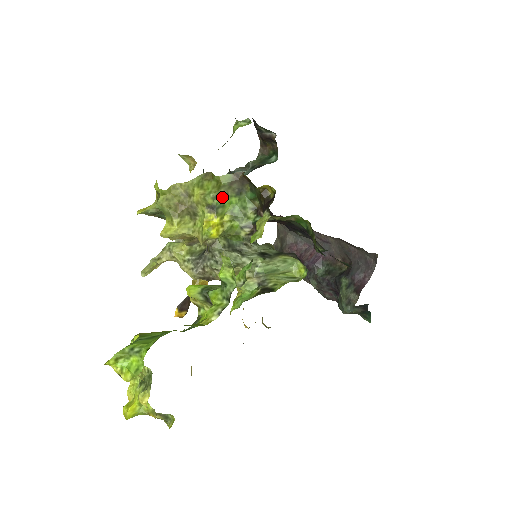
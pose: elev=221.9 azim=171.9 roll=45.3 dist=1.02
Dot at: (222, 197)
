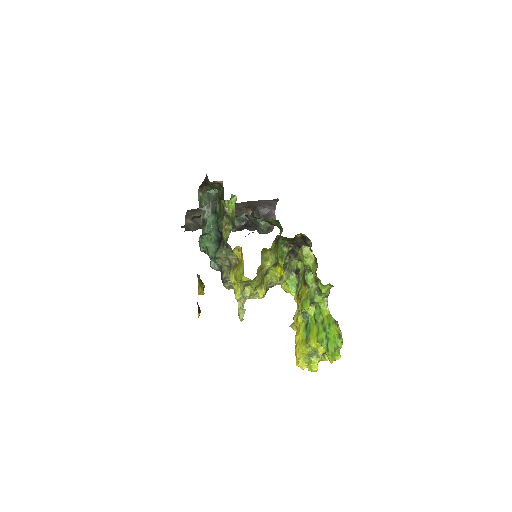
Dot at: (276, 255)
